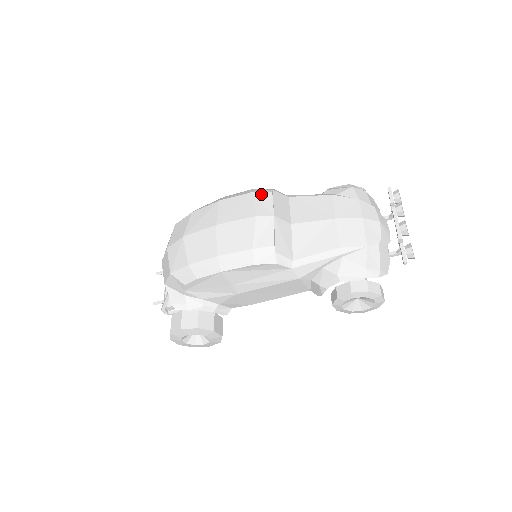
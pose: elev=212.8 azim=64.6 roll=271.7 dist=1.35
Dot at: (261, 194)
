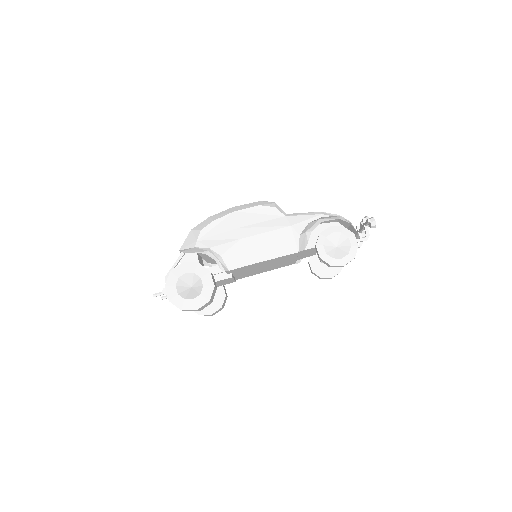
Dot at: occluded
